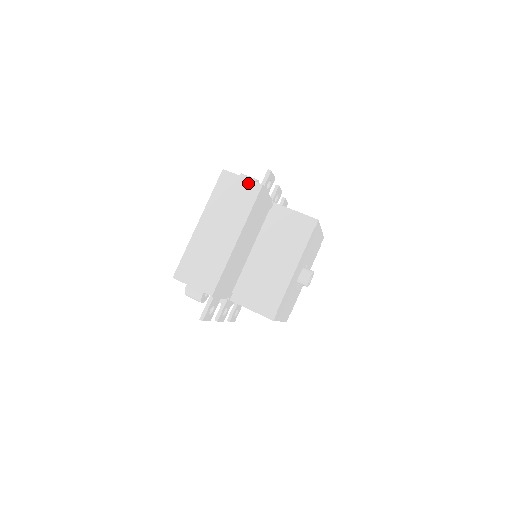
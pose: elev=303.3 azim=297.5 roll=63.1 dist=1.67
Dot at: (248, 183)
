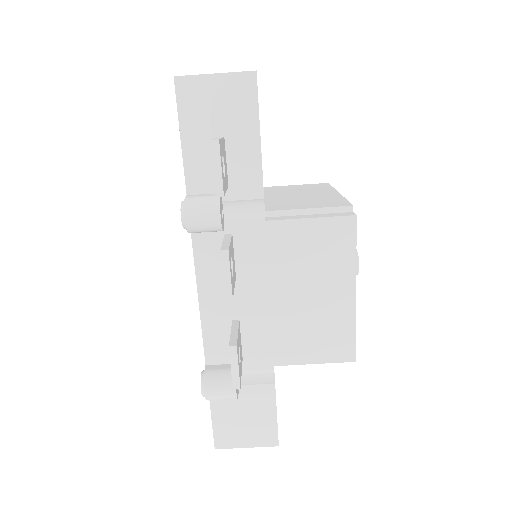
Dot at: (258, 444)
